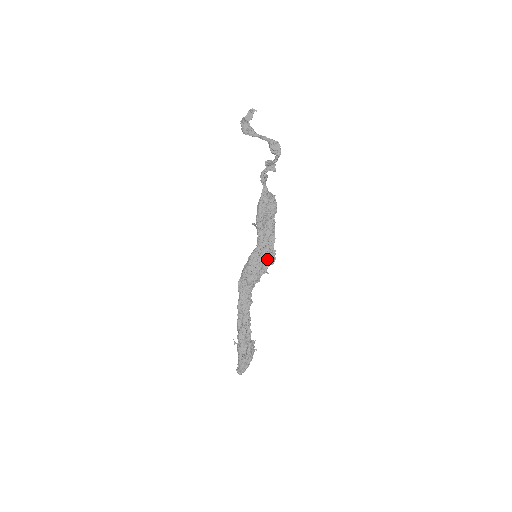
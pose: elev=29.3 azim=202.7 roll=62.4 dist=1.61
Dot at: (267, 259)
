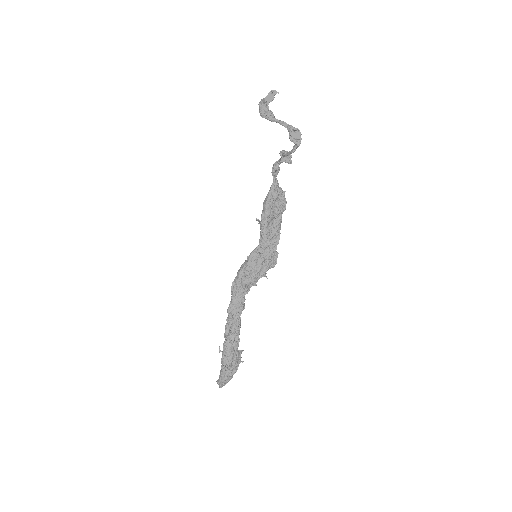
Dot at: (268, 261)
